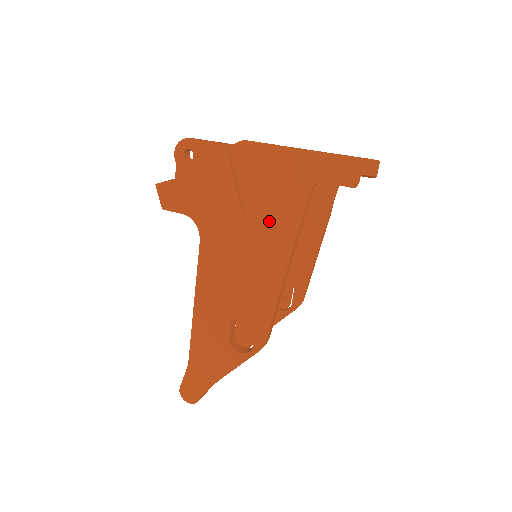
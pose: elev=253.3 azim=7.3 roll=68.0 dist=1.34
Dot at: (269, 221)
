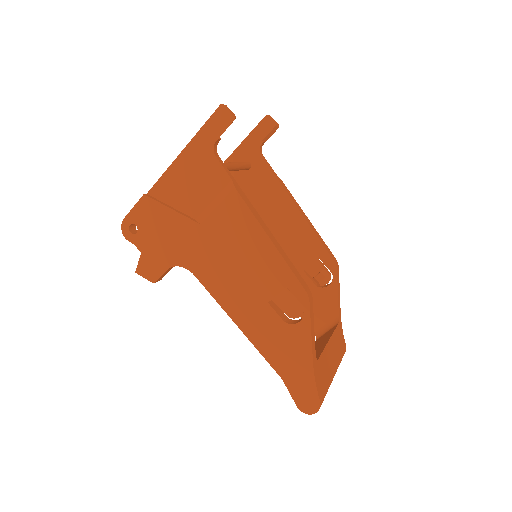
Dot at: (214, 206)
